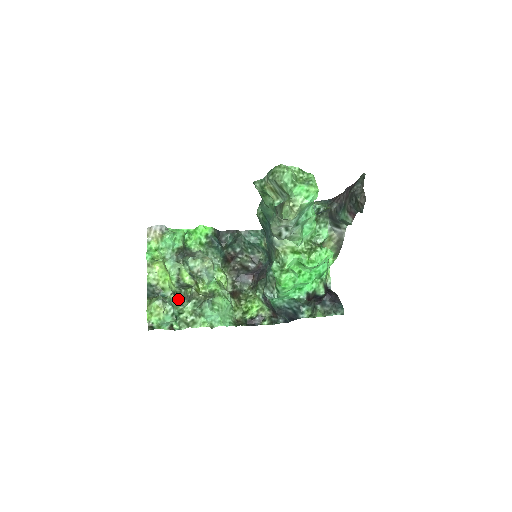
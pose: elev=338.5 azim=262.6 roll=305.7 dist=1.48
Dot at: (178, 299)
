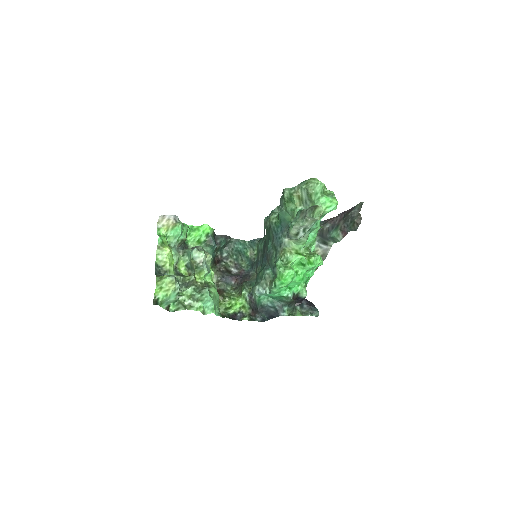
Dot at: occluded
